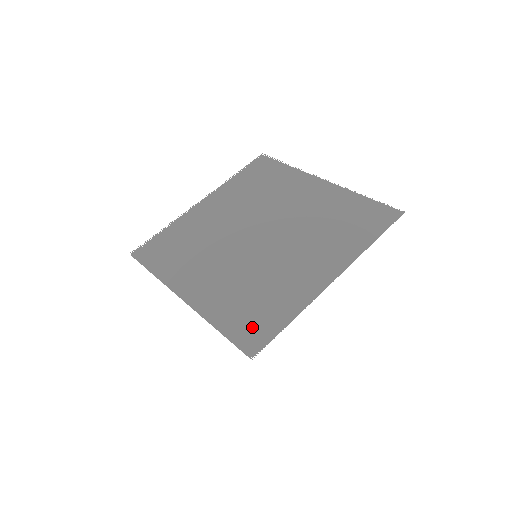
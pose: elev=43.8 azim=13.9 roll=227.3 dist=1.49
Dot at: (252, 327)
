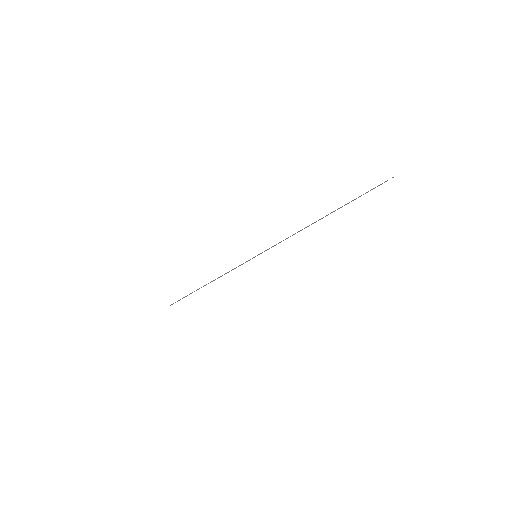
Dot at: occluded
